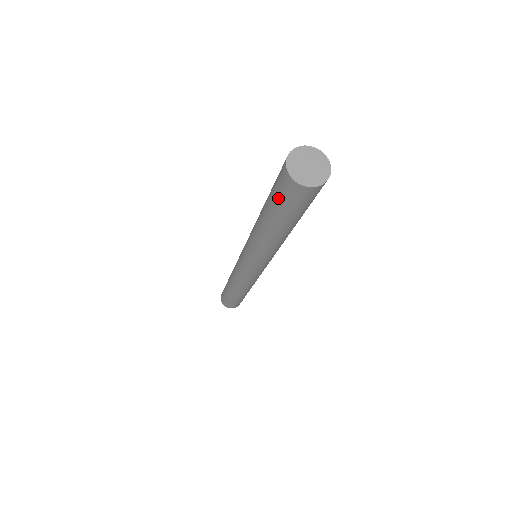
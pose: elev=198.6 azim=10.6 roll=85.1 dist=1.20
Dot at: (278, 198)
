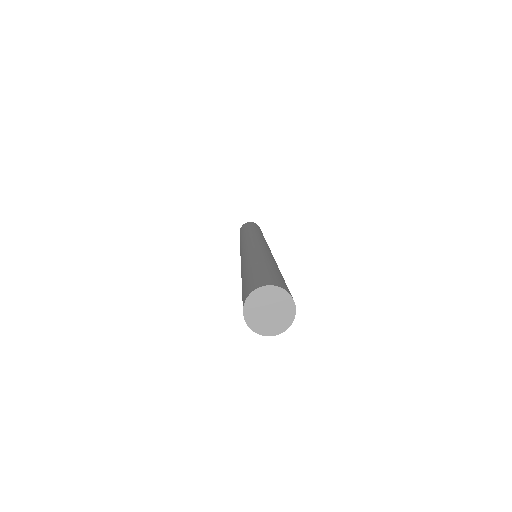
Dot at: occluded
